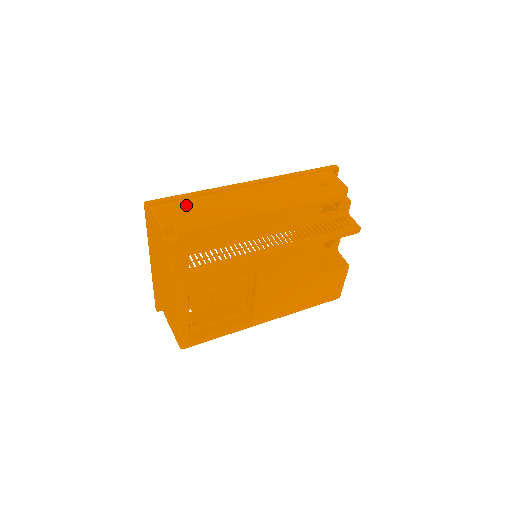
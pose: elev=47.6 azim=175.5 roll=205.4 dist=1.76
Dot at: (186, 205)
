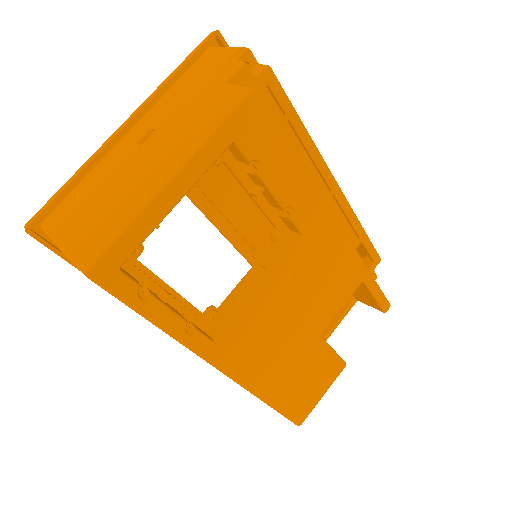
Dot at: occluded
